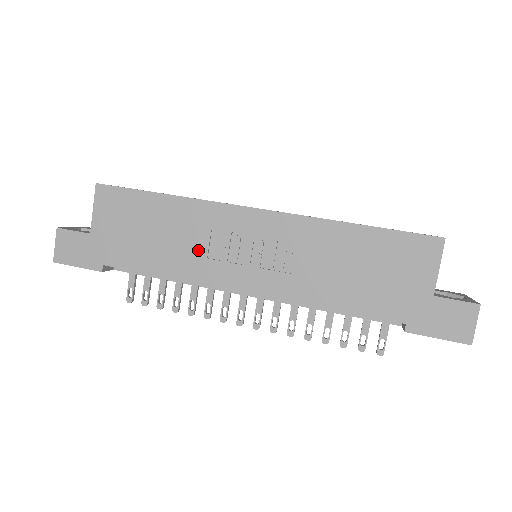
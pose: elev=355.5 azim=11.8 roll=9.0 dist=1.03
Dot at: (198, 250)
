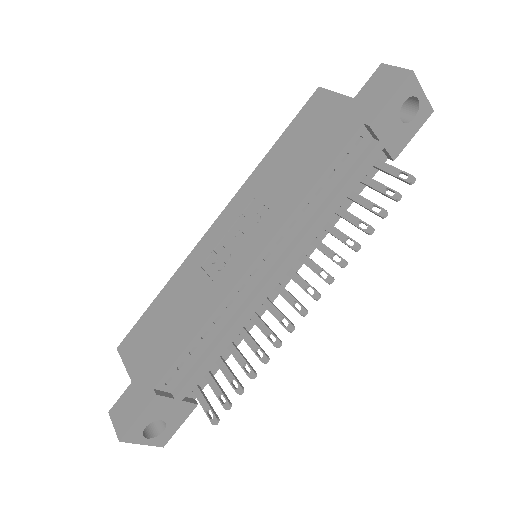
Dot at: (204, 287)
